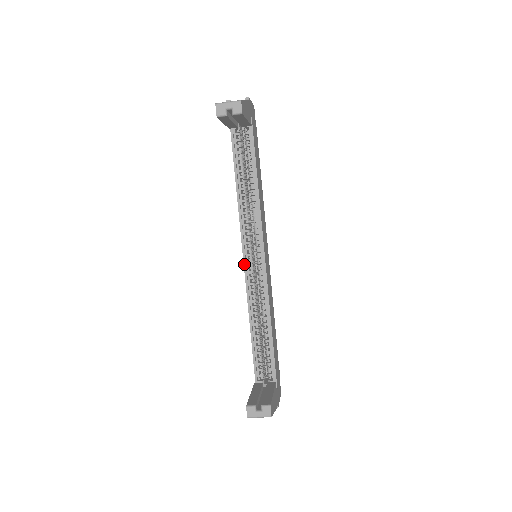
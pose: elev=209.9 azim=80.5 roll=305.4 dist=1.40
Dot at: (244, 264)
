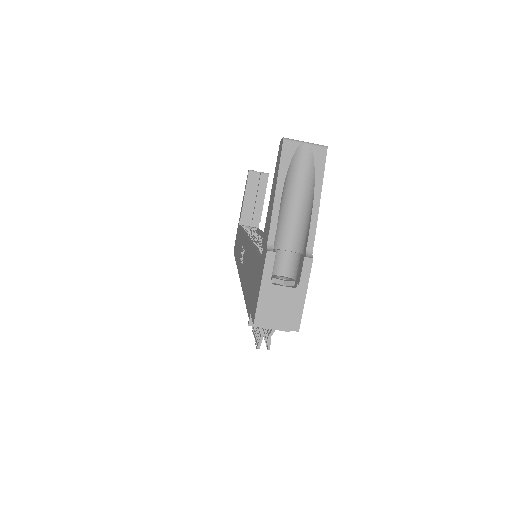
Dot at: (247, 236)
